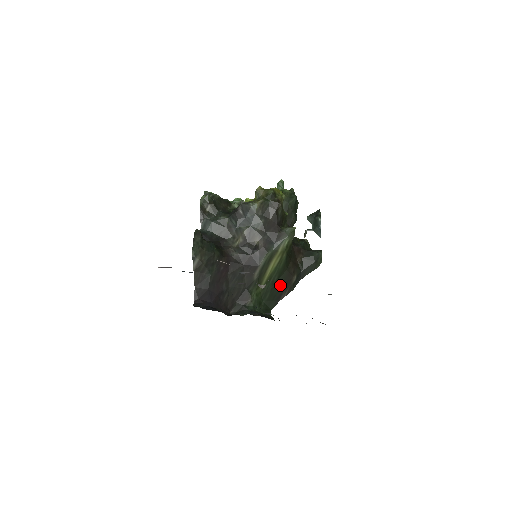
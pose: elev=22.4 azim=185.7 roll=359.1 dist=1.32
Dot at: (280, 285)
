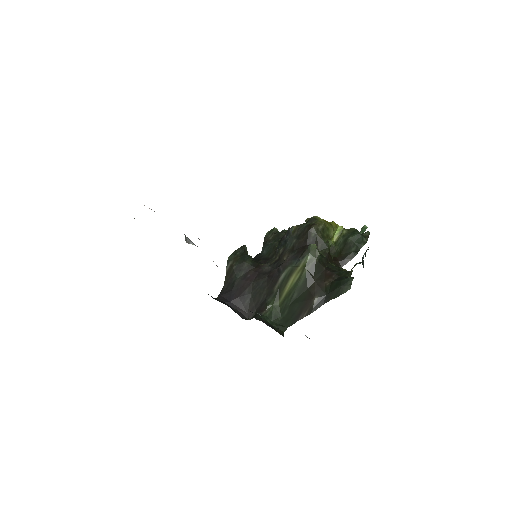
Dot at: (299, 303)
